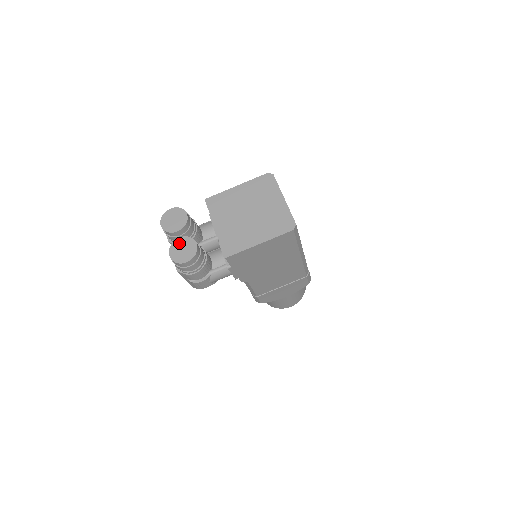
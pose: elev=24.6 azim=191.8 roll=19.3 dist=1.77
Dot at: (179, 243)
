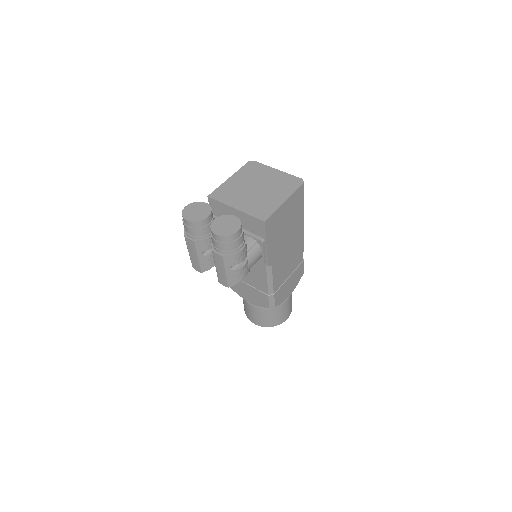
Dot at: (217, 223)
